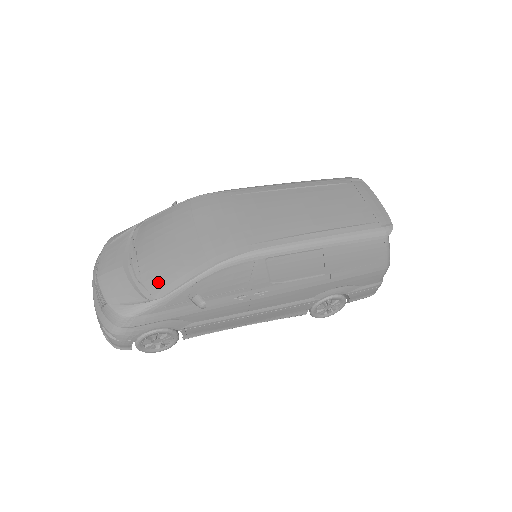
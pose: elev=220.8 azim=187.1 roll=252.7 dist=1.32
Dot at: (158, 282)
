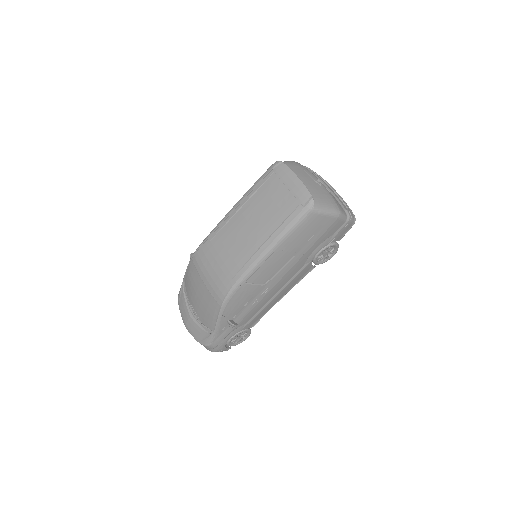
Dot at: (208, 322)
